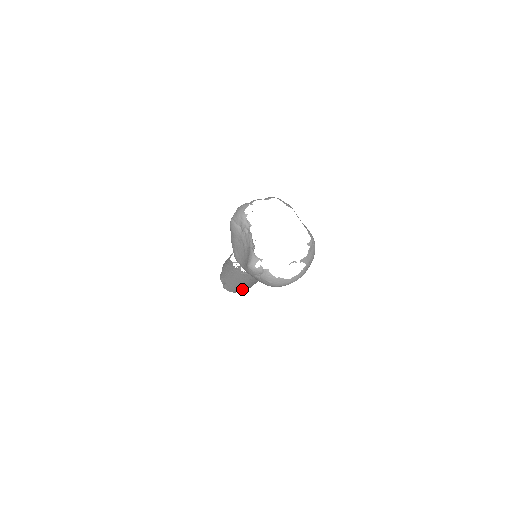
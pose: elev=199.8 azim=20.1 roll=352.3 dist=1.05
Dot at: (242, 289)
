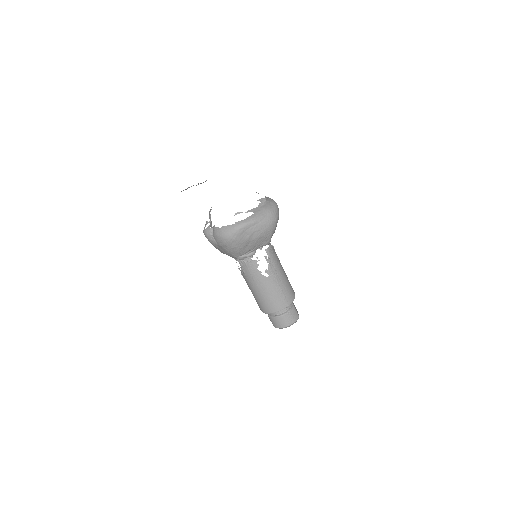
Dot at: (271, 307)
